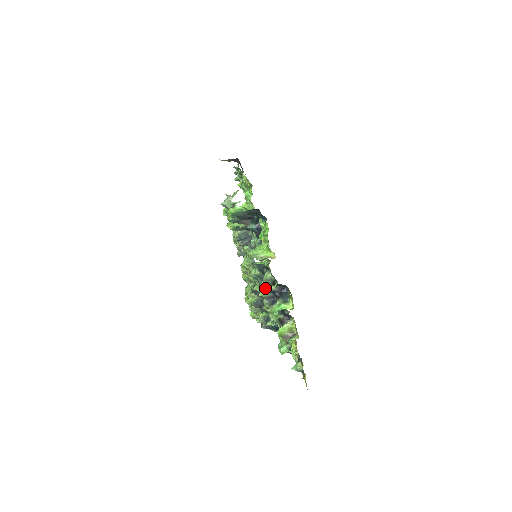
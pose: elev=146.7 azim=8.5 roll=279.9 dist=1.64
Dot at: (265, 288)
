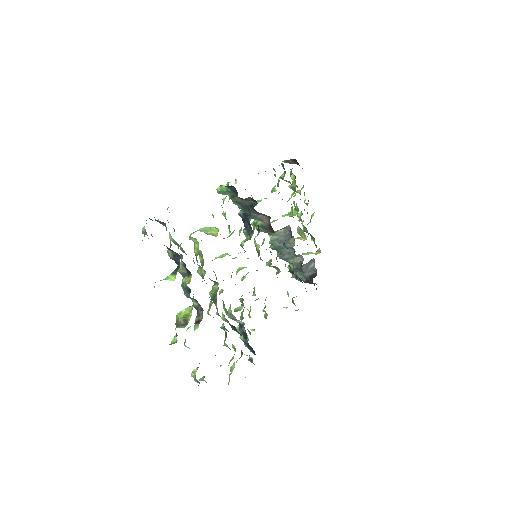
Dot at: (168, 255)
